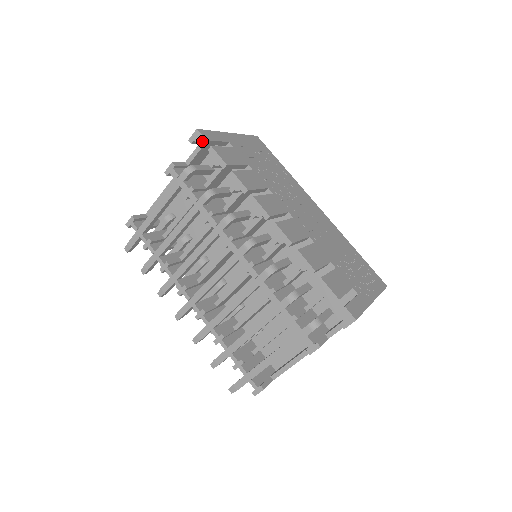
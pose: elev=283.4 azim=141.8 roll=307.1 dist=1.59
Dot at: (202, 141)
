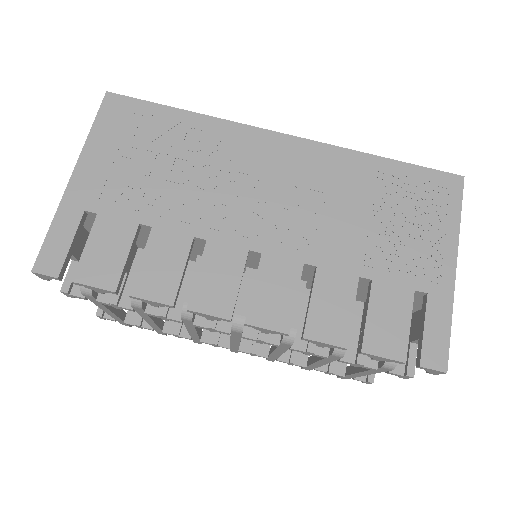
Dot at: (55, 279)
